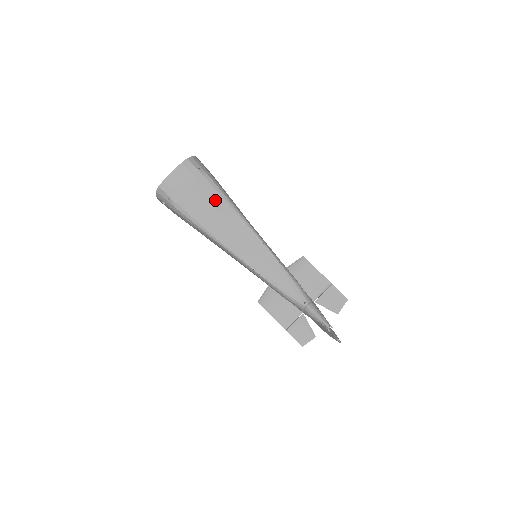
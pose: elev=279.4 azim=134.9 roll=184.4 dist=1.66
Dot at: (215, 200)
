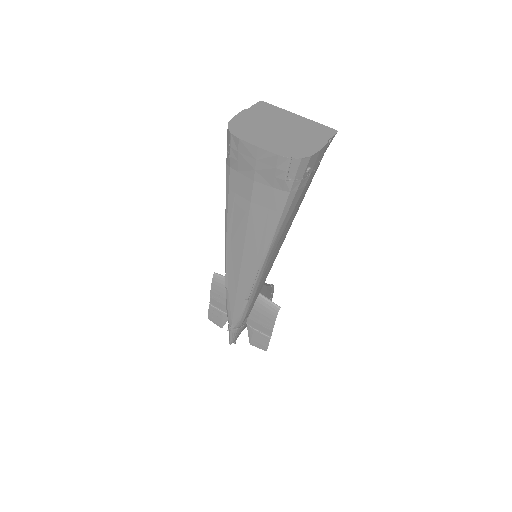
Dot at: (263, 215)
